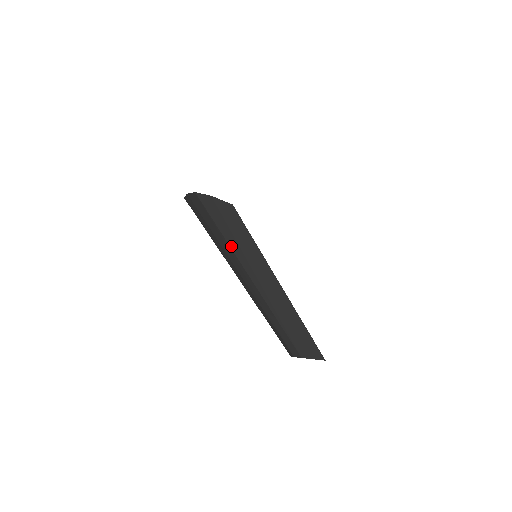
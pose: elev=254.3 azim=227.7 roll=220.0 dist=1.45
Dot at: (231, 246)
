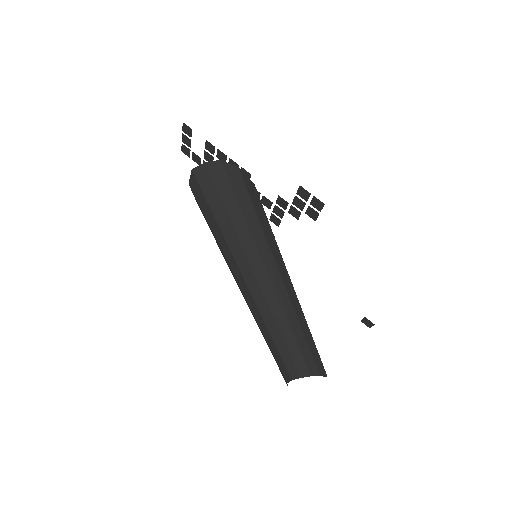
Dot at: (253, 234)
